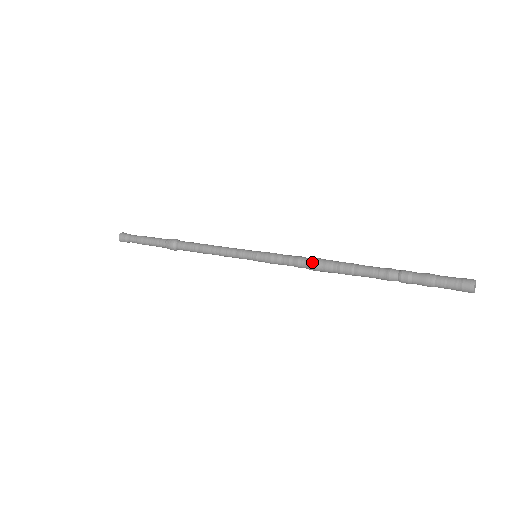
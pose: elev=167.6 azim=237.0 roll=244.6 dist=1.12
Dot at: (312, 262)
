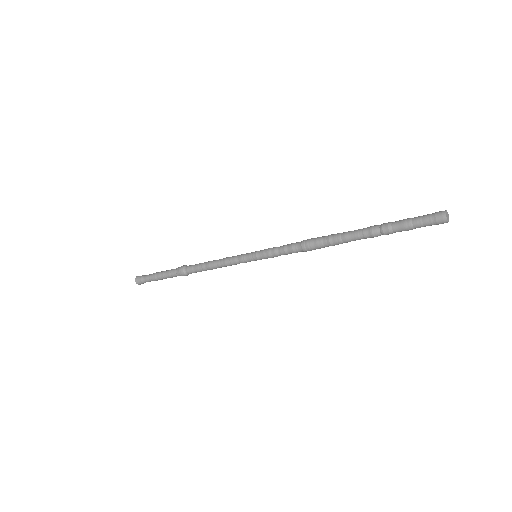
Dot at: (304, 246)
